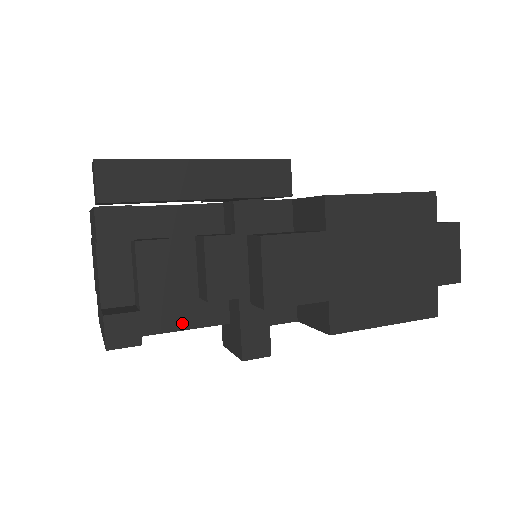
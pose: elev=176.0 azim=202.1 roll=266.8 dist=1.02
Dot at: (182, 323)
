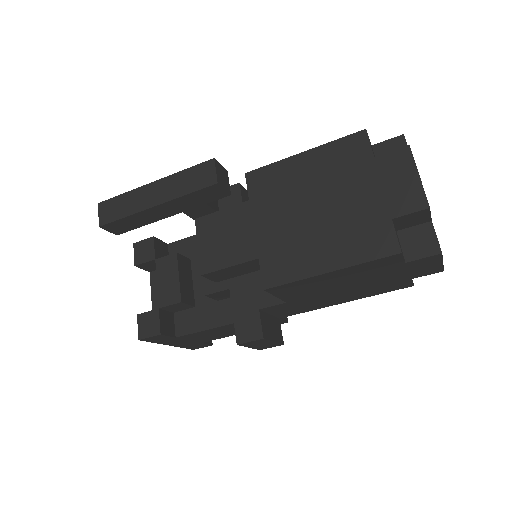
Dot at: (206, 324)
